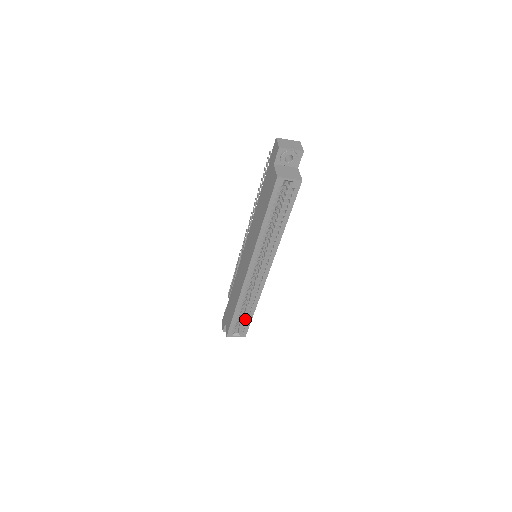
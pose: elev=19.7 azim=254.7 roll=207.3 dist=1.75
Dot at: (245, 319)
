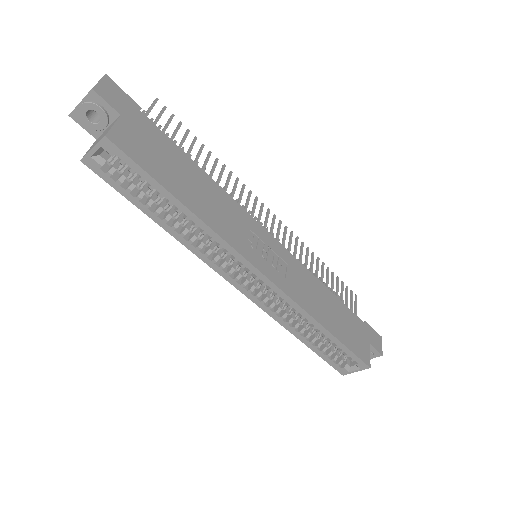
Dot at: occluded
